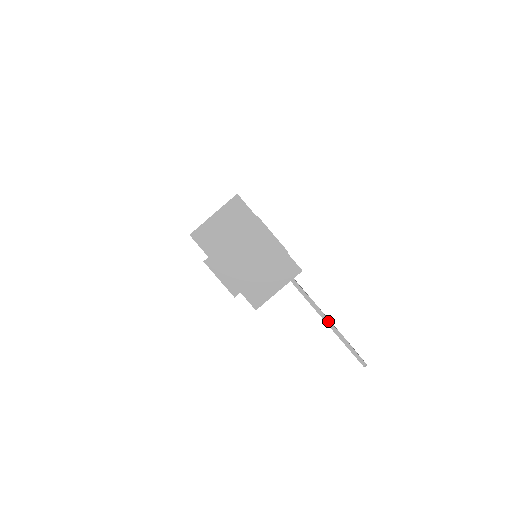
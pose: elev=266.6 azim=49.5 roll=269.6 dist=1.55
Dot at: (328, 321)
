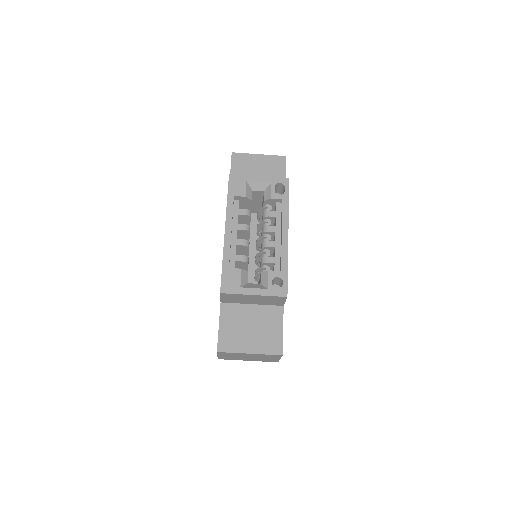
Dot at: occluded
